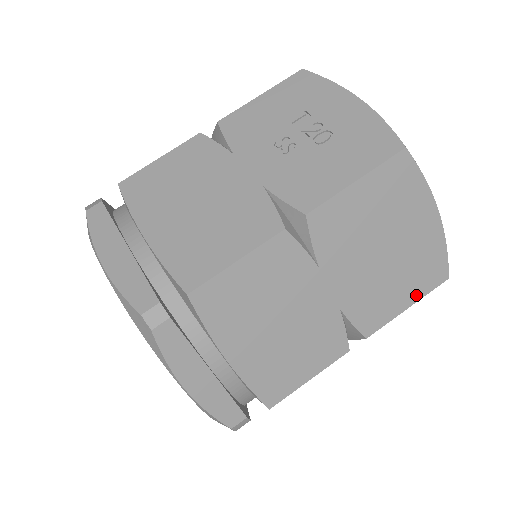
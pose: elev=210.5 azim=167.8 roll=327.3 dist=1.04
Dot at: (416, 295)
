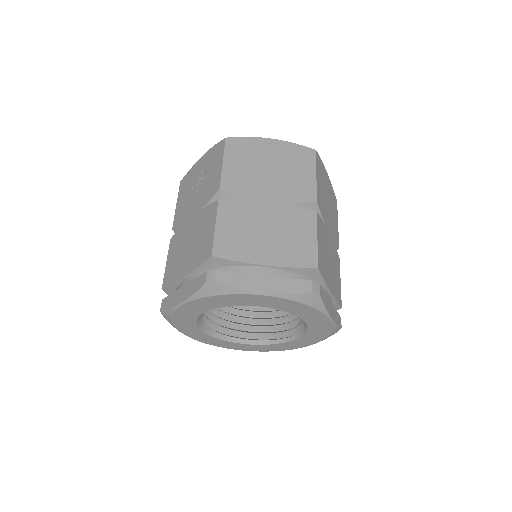
Dot at: (311, 168)
